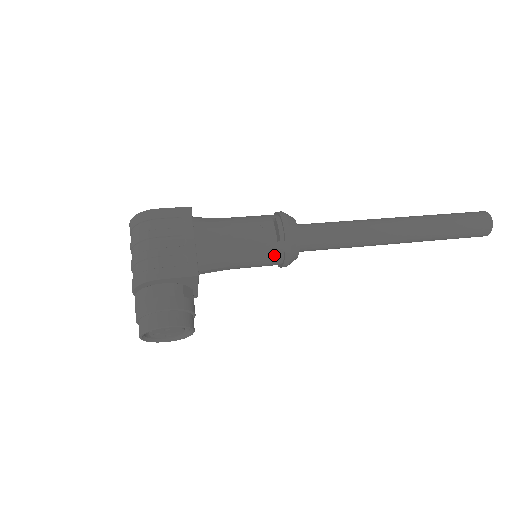
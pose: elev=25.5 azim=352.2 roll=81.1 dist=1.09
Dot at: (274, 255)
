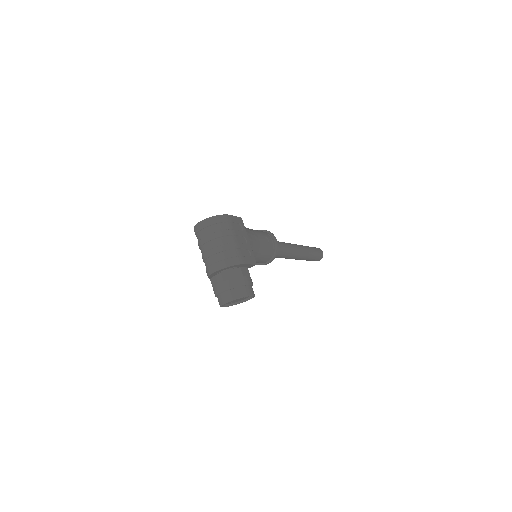
Dot at: (268, 257)
